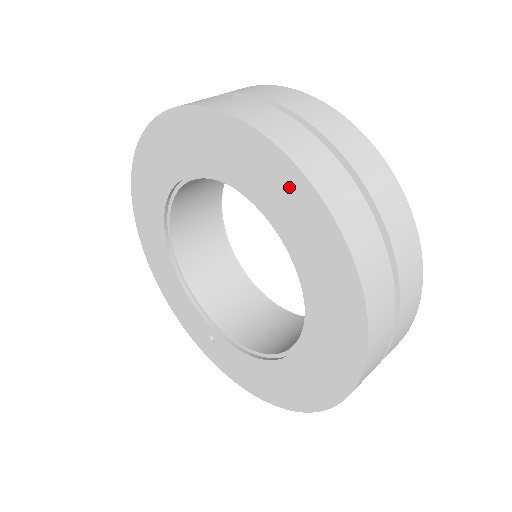
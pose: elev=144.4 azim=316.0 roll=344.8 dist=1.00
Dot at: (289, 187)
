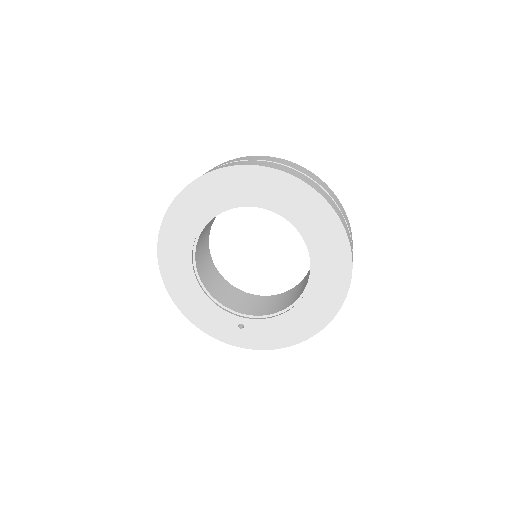
Dot at: (290, 188)
